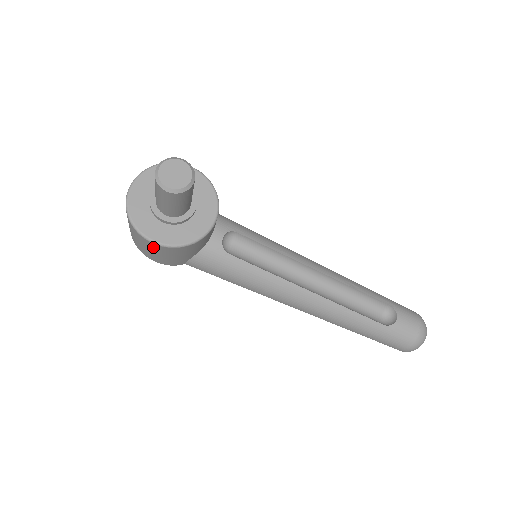
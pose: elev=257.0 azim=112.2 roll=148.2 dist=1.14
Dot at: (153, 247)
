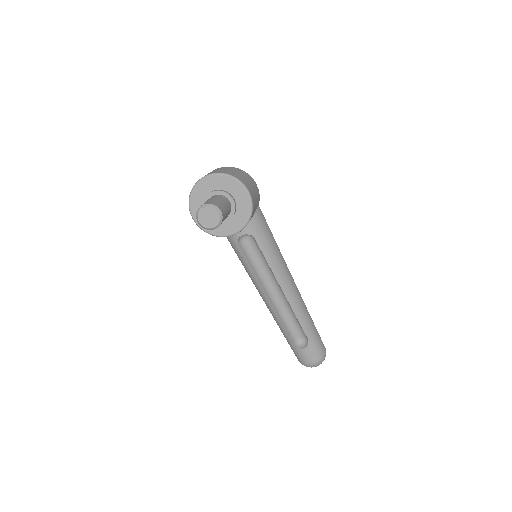
Dot at: occluded
